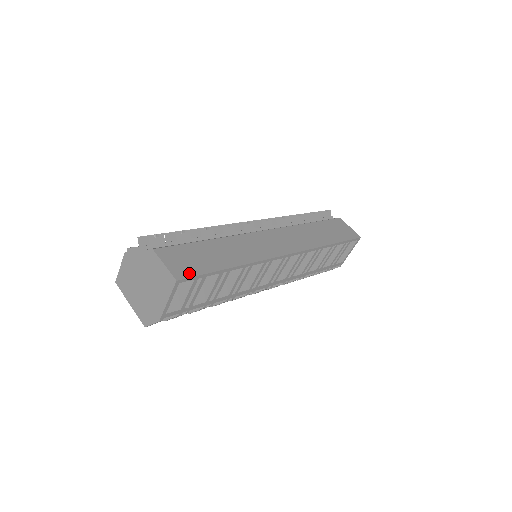
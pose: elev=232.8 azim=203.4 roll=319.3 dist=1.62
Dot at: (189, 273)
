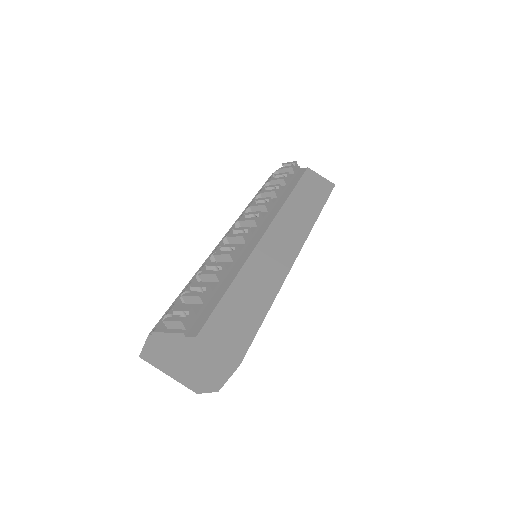
Dot at: (243, 346)
